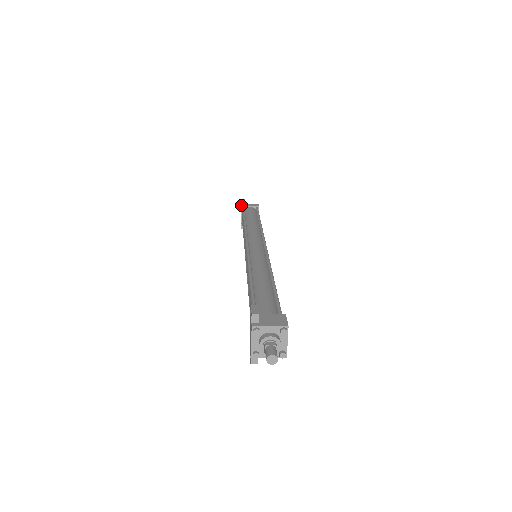
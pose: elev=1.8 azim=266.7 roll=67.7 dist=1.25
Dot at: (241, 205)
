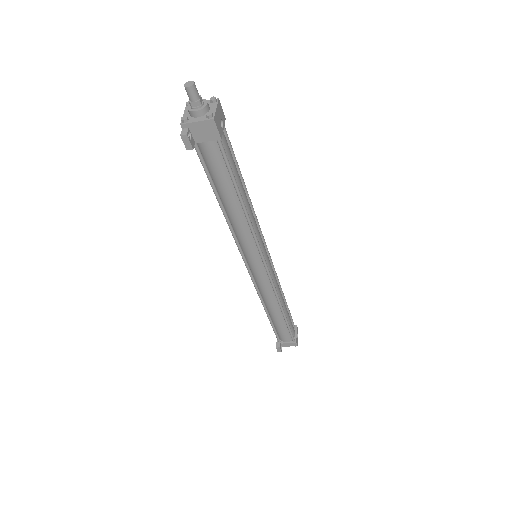
Dot at: occluded
